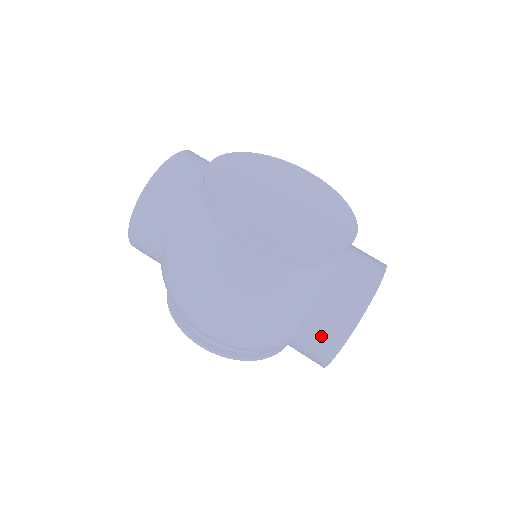
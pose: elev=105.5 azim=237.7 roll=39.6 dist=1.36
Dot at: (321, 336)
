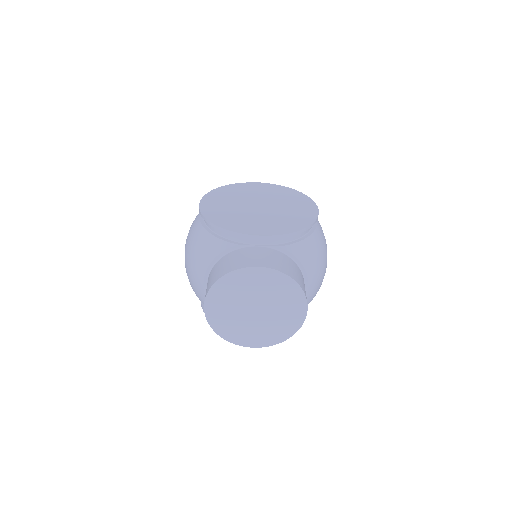
Dot at: occluded
